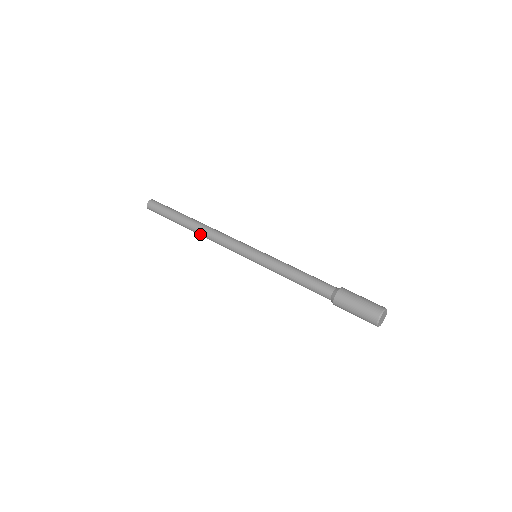
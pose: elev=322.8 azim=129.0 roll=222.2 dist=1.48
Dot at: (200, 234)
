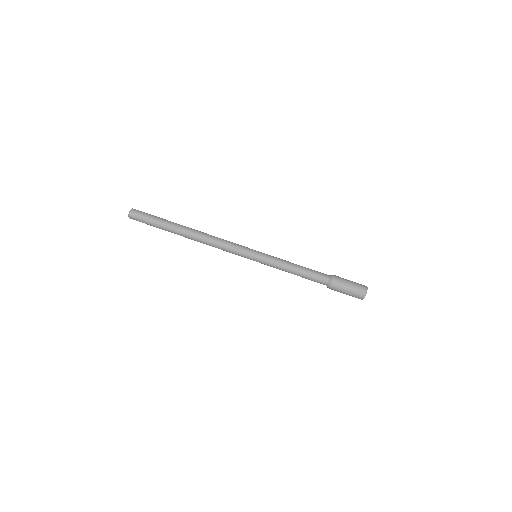
Dot at: (197, 241)
